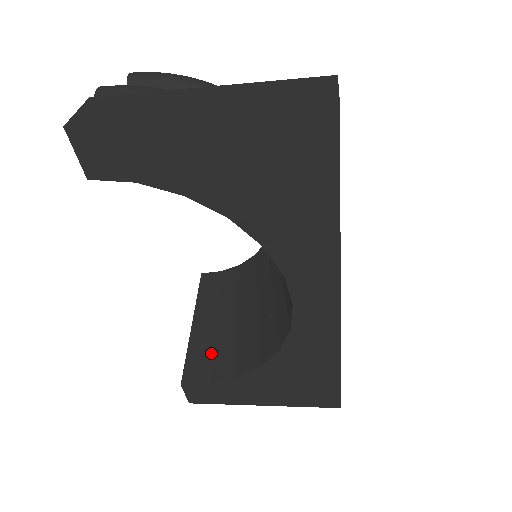
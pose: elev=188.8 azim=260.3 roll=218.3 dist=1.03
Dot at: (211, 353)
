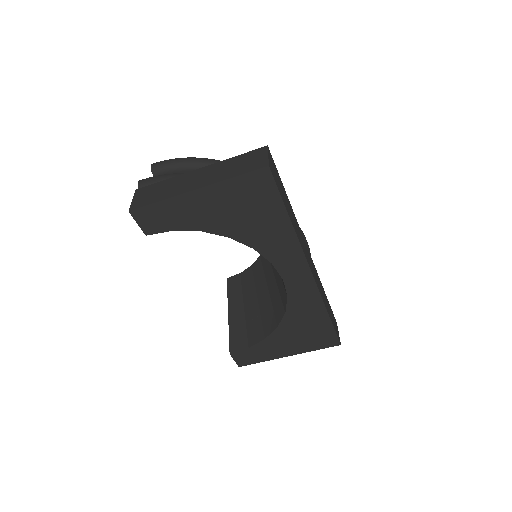
Dot at: (245, 329)
